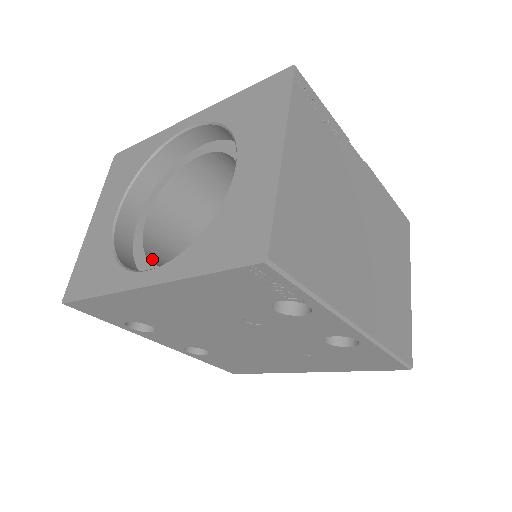
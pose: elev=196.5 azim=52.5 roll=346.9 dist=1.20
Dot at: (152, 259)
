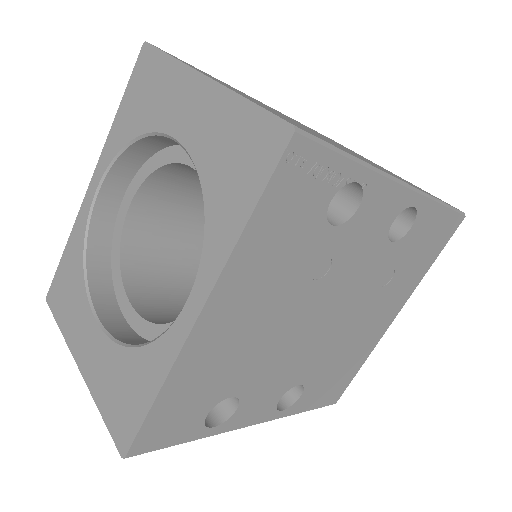
Dot at: occluded
